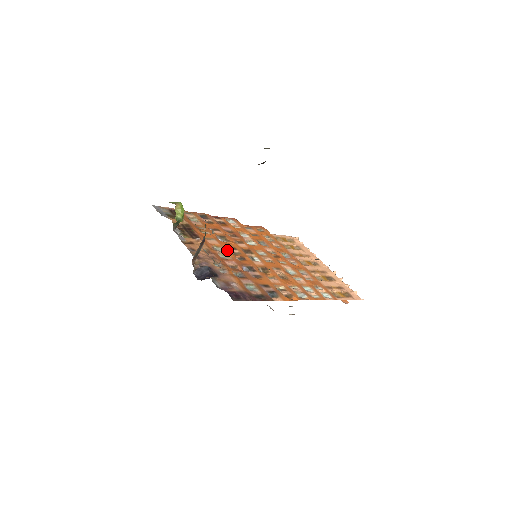
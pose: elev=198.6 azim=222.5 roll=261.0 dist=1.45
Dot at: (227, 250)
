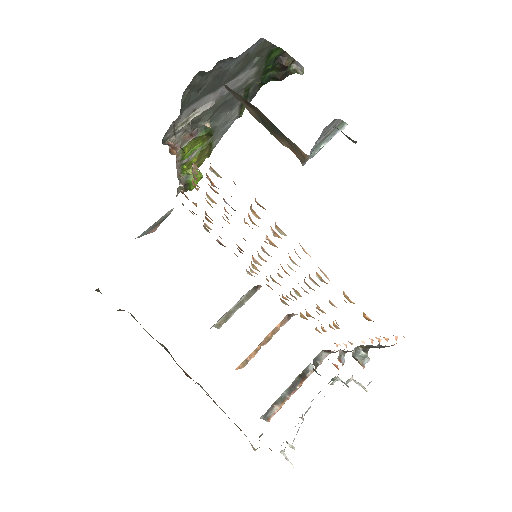
Dot at: occluded
